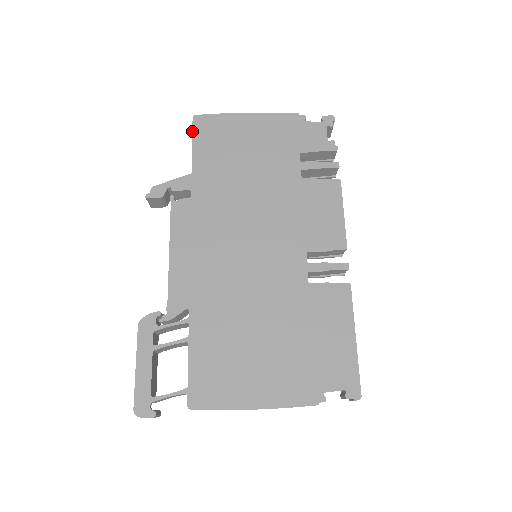
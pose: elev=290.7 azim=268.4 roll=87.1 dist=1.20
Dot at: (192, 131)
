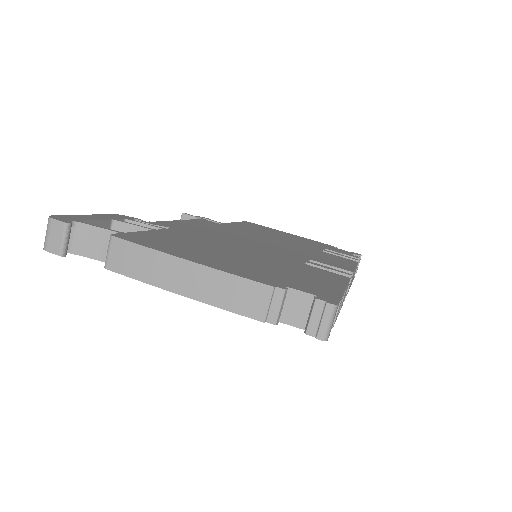
Dot at: occluded
